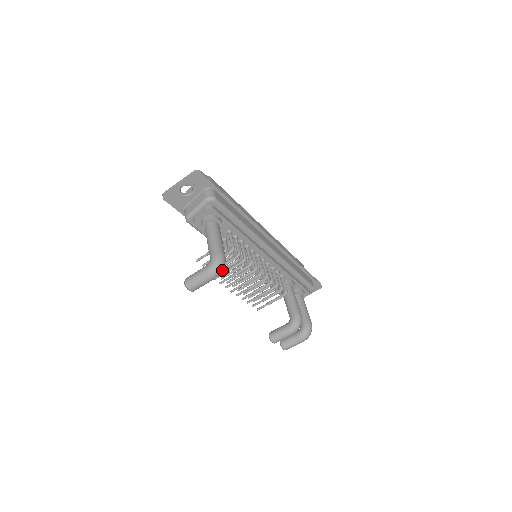
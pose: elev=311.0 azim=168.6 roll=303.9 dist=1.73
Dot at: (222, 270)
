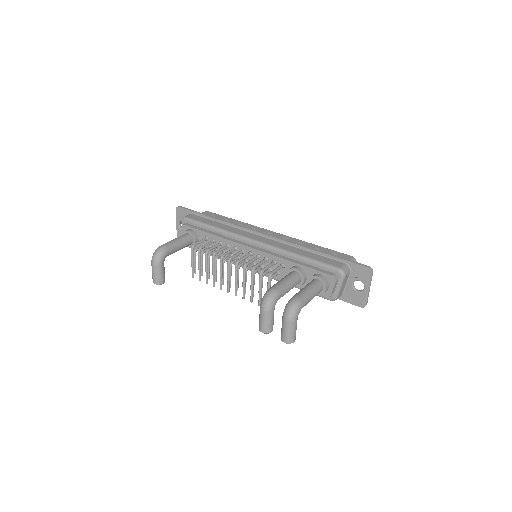
Dot at: (215, 274)
